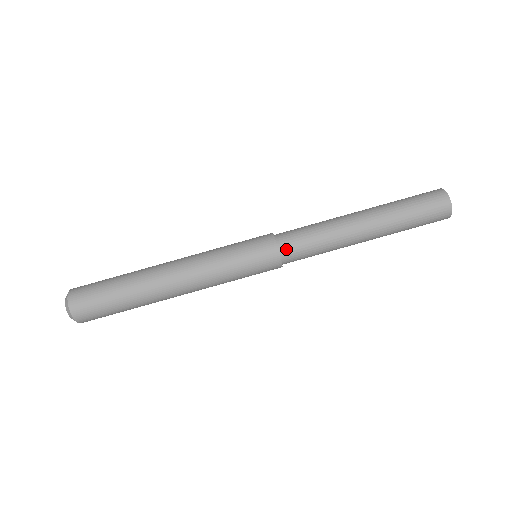
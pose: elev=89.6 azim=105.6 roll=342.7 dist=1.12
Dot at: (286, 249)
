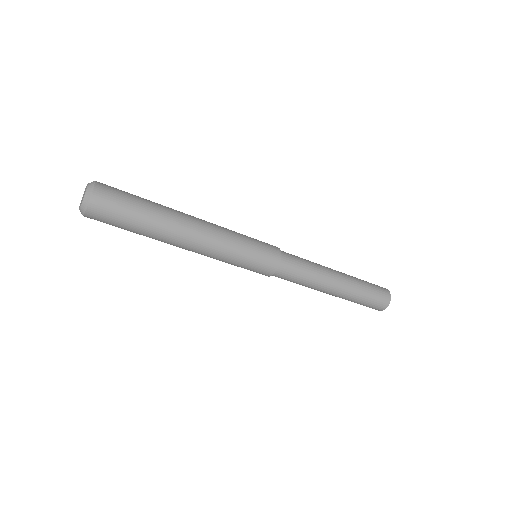
Dot at: occluded
